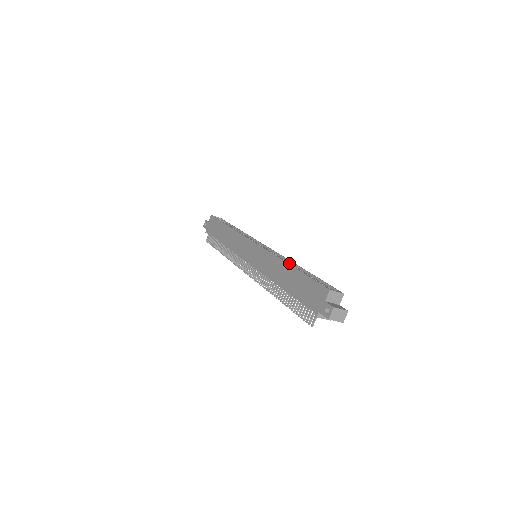
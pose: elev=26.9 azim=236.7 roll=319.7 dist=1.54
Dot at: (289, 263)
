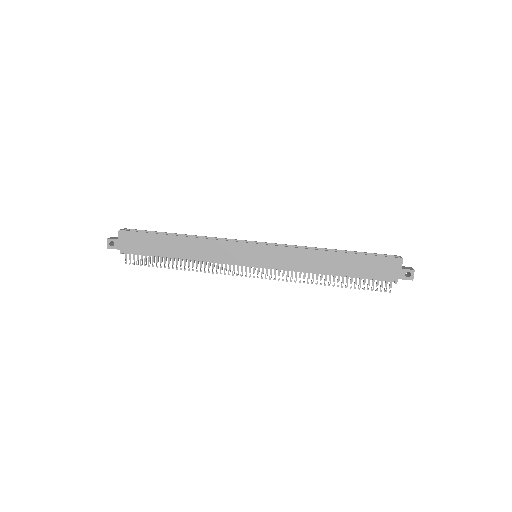
Dot at: occluded
